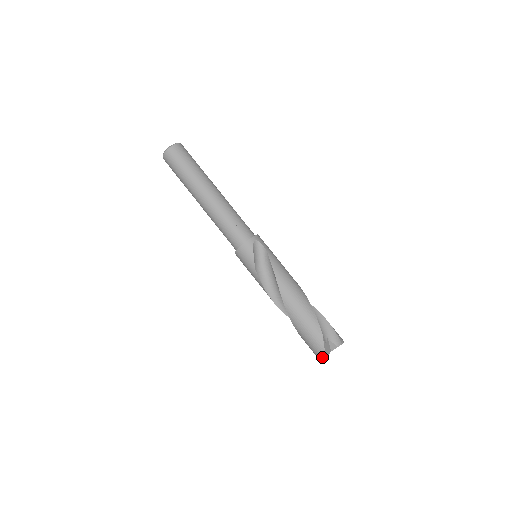
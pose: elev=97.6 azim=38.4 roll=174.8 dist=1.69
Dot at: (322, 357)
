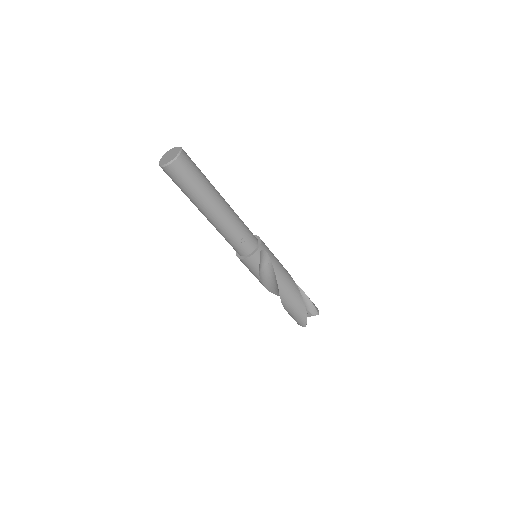
Dot at: (303, 326)
